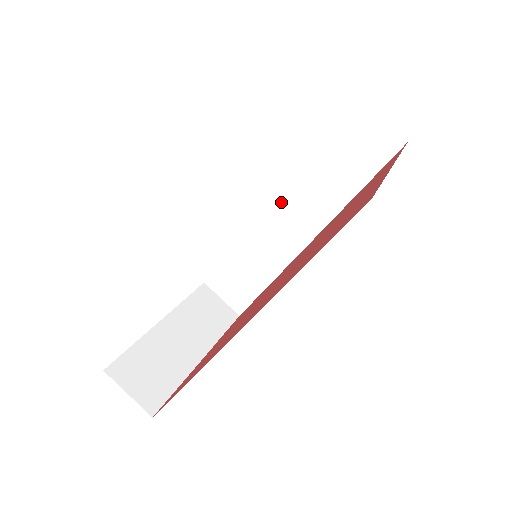
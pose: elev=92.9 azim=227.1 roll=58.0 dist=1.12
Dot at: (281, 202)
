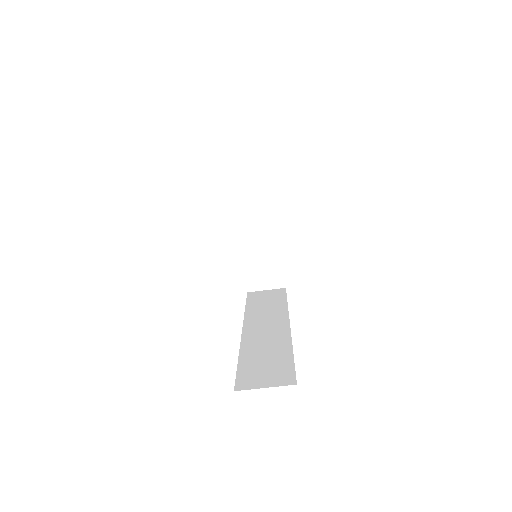
Dot at: occluded
